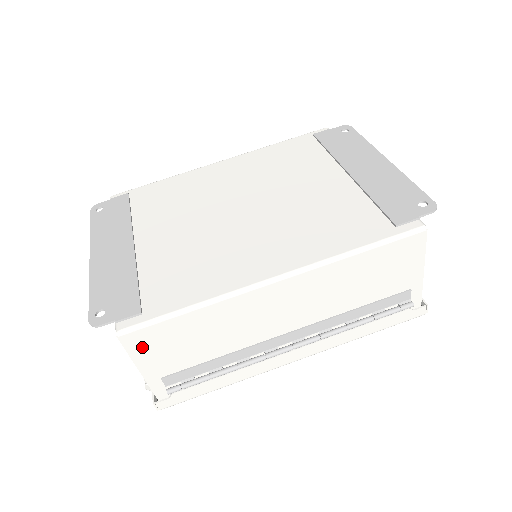
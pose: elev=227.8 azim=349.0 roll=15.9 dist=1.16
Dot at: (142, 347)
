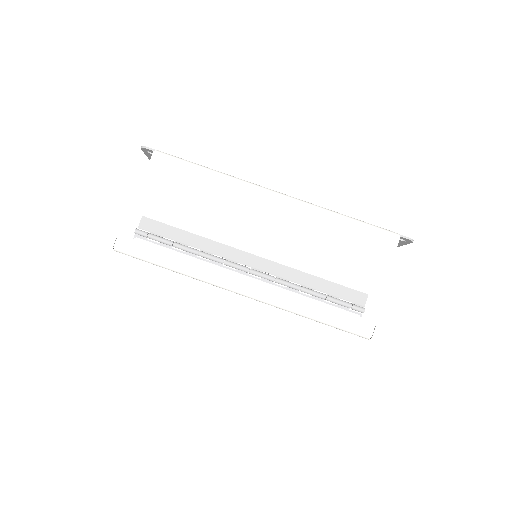
Dot at: (158, 174)
